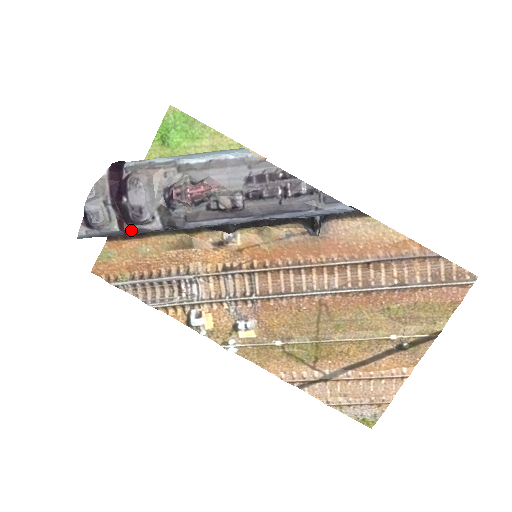
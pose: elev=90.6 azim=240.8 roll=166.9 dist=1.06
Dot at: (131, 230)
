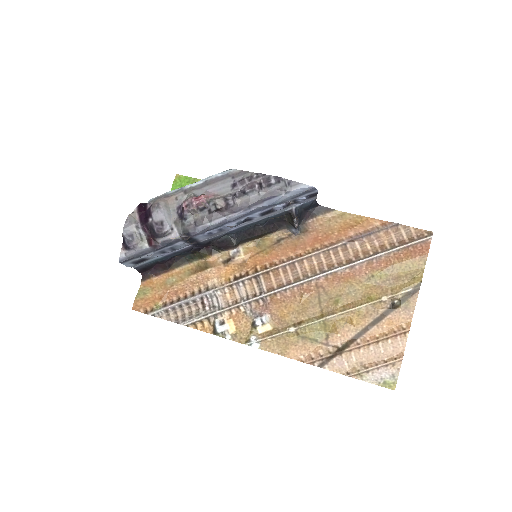
Dot at: (157, 244)
